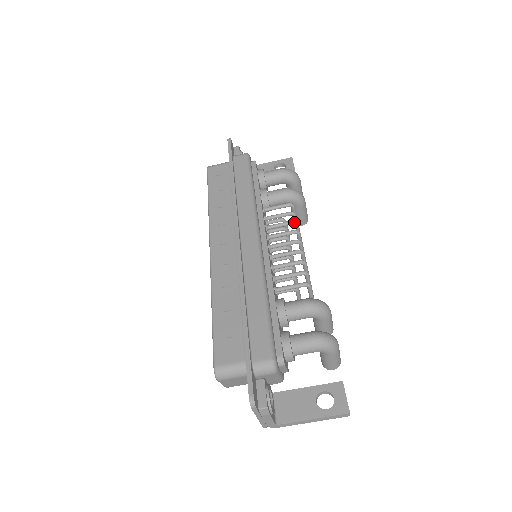
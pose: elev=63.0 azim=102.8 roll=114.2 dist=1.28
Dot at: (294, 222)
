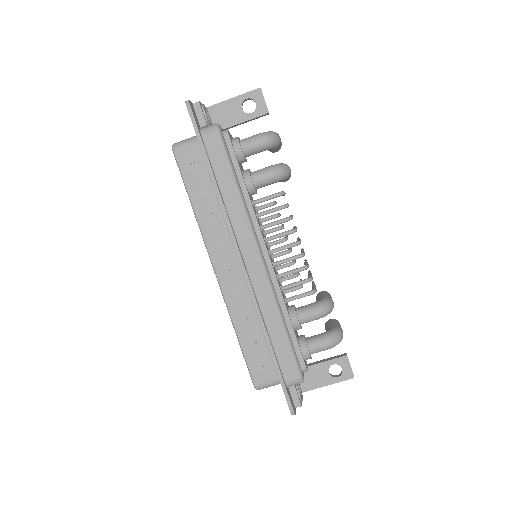
Dot at: (289, 220)
